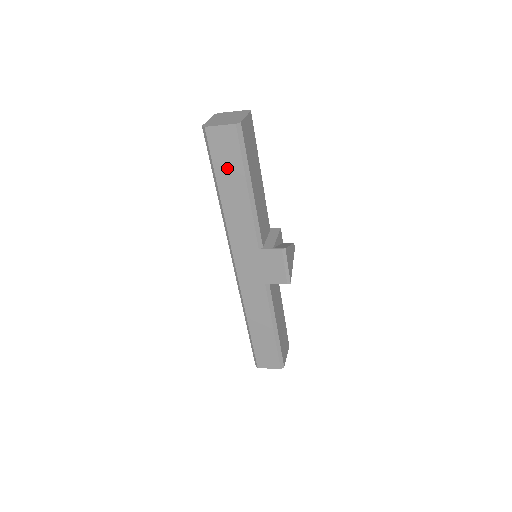
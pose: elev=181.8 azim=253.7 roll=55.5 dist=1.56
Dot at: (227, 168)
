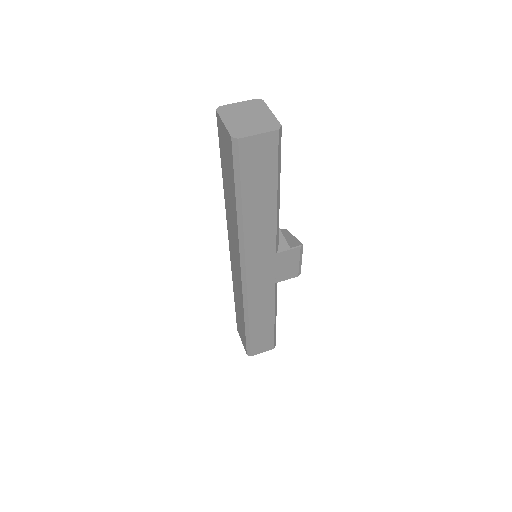
Dot at: (257, 180)
